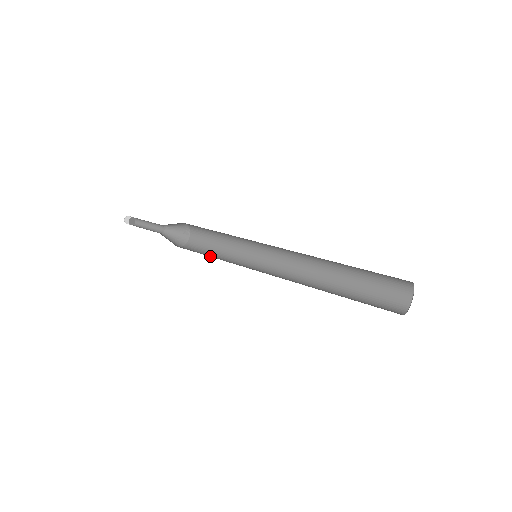
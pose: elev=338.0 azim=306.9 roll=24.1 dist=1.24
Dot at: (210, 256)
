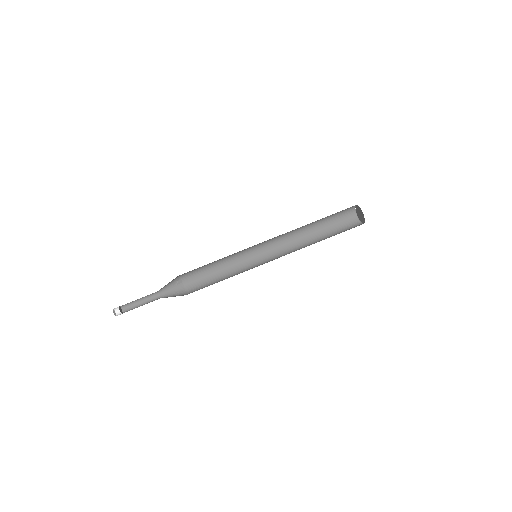
Dot at: (219, 281)
